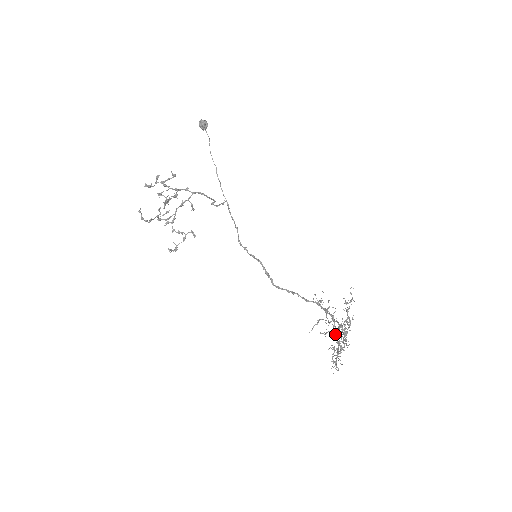
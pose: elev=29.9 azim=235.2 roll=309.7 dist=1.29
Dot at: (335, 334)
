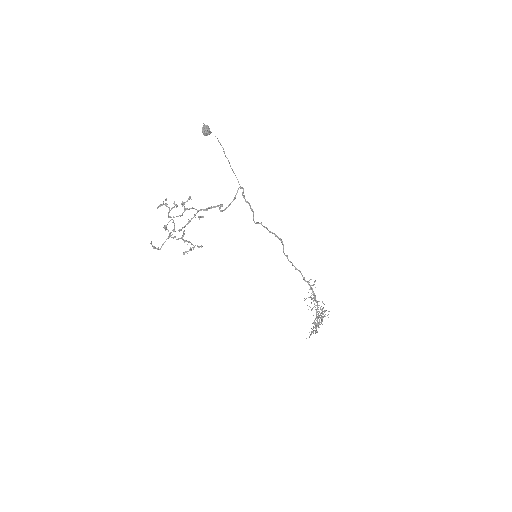
Dot at: (317, 314)
